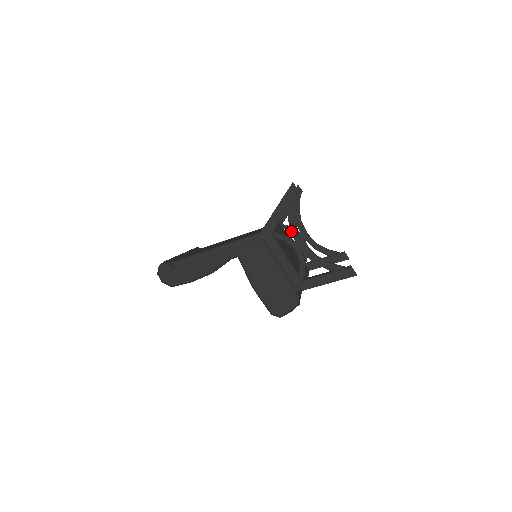
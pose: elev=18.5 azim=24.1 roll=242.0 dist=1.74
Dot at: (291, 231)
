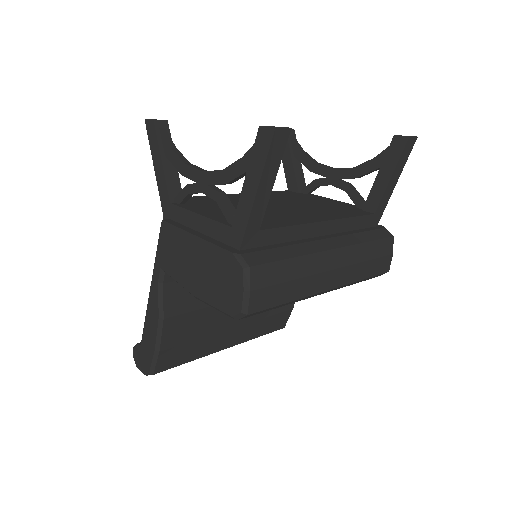
Dot at: (184, 175)
